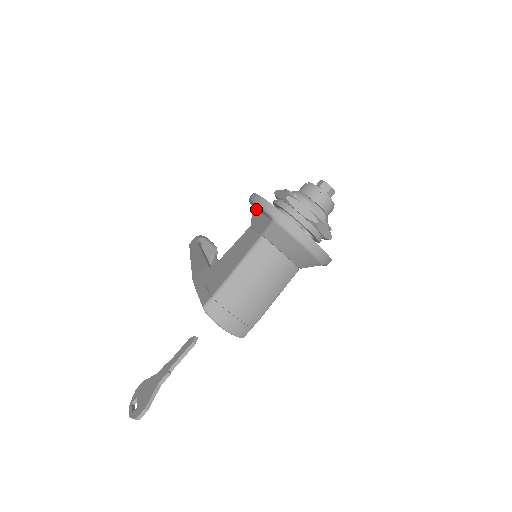
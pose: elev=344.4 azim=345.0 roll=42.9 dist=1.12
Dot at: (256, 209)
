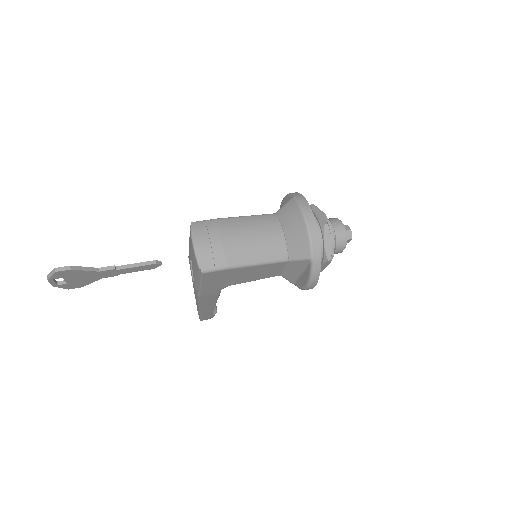
Dot at: occluded
